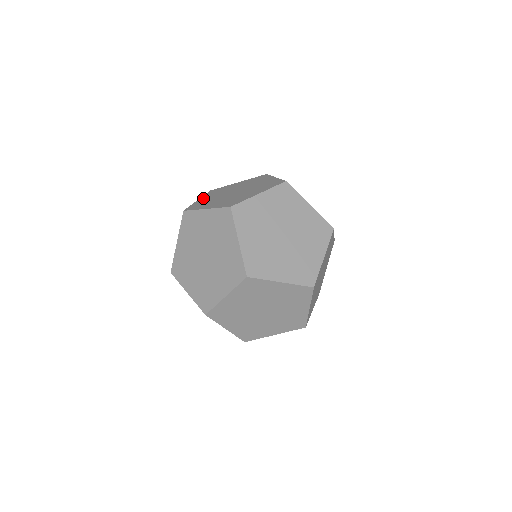
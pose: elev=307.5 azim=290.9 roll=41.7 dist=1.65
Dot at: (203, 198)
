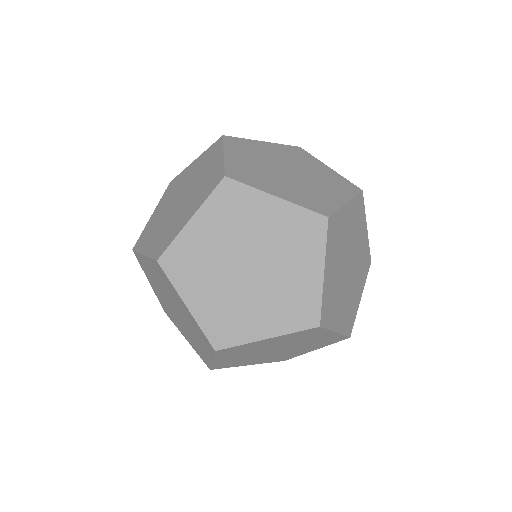
Dot at: (193, 299)
